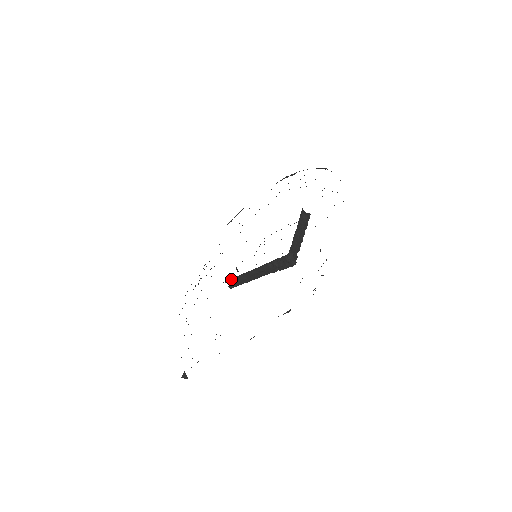
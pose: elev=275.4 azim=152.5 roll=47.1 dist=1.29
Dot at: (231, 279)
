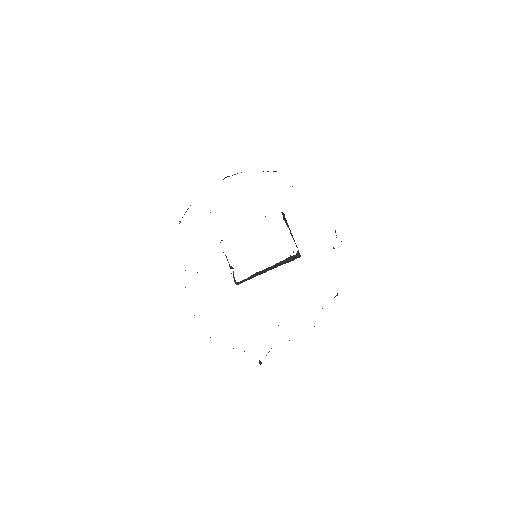
Dot at: (244, 280)
